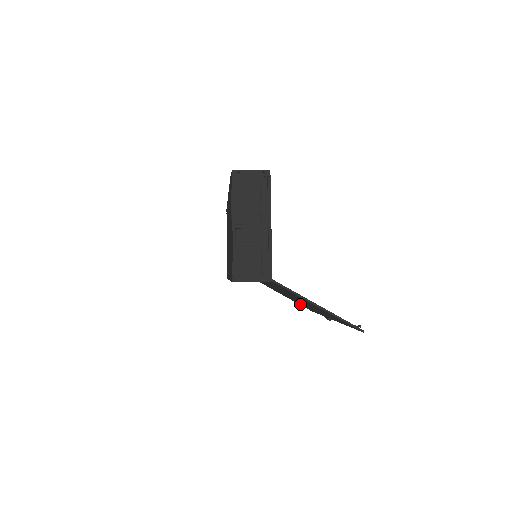
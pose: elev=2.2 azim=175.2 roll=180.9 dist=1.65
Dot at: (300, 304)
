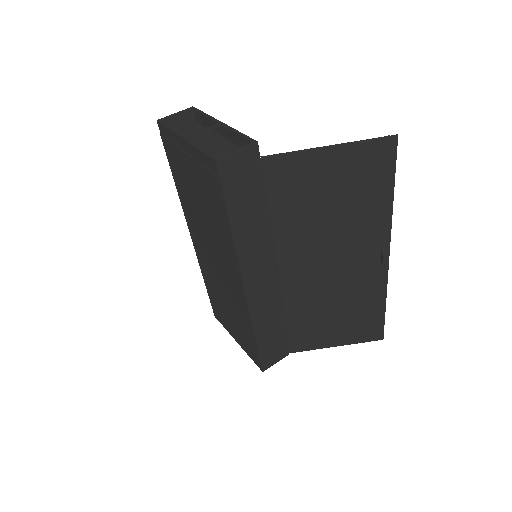
Dot at: (360, 329)
